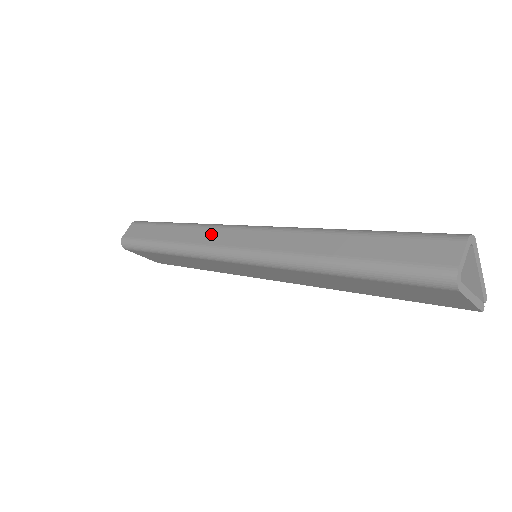
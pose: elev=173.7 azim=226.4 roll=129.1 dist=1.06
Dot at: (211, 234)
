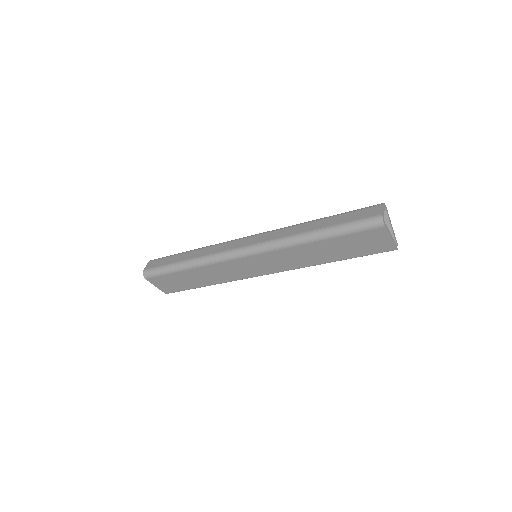
Dot at: (224, 246)
